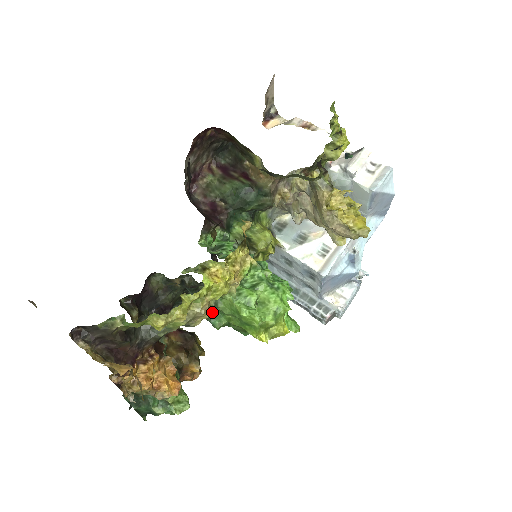
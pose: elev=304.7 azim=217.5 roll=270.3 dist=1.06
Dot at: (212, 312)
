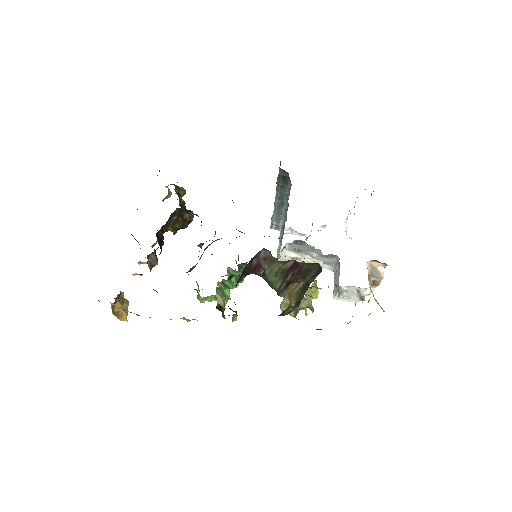
Dot at: occluded
